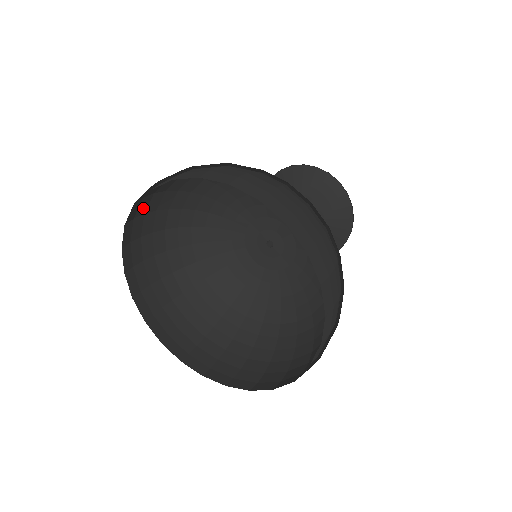
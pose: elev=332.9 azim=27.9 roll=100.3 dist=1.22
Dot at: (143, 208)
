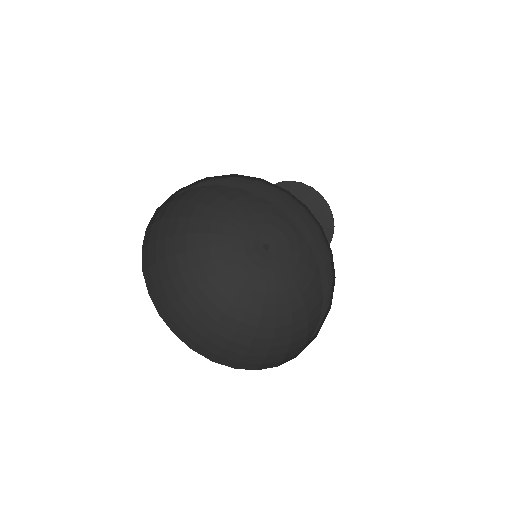
Dot at: (161, 214)
